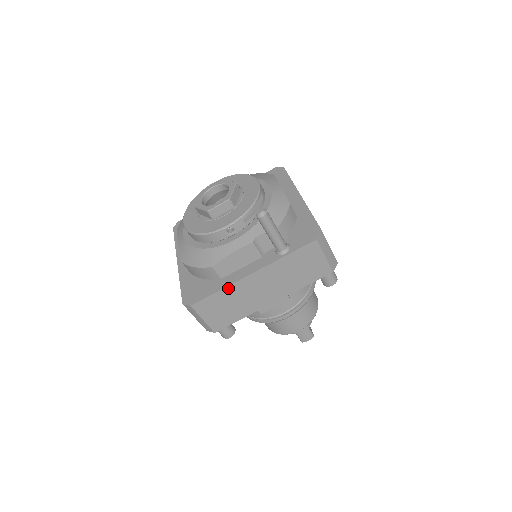
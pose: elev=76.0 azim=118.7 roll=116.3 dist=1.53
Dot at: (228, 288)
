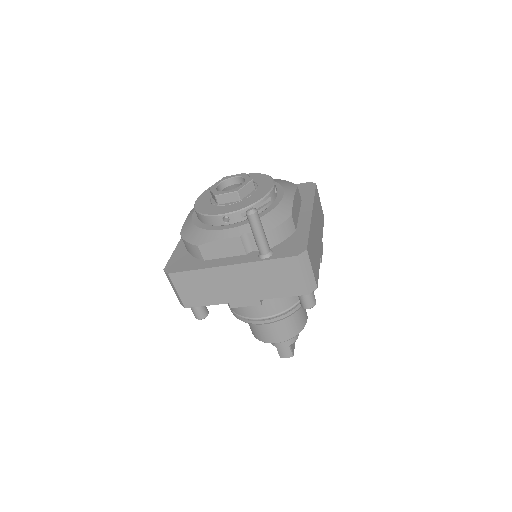
Dot at: (205, 270)
